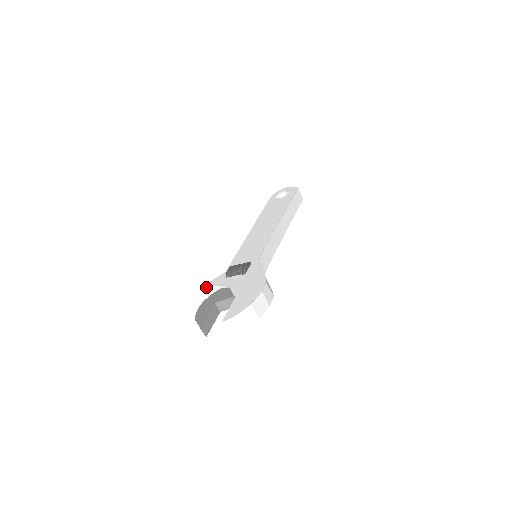
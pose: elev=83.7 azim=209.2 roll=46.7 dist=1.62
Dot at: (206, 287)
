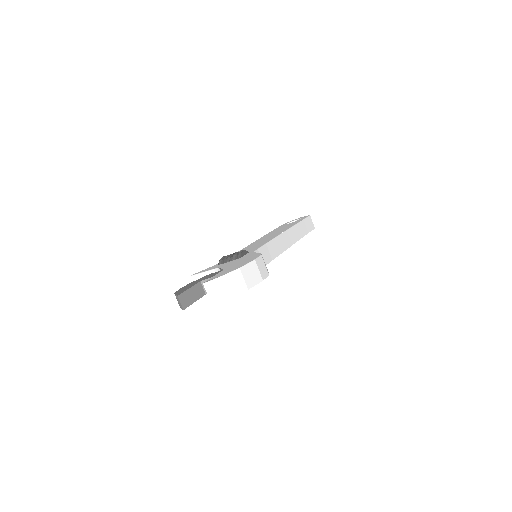
Dot at: (194, 275)
